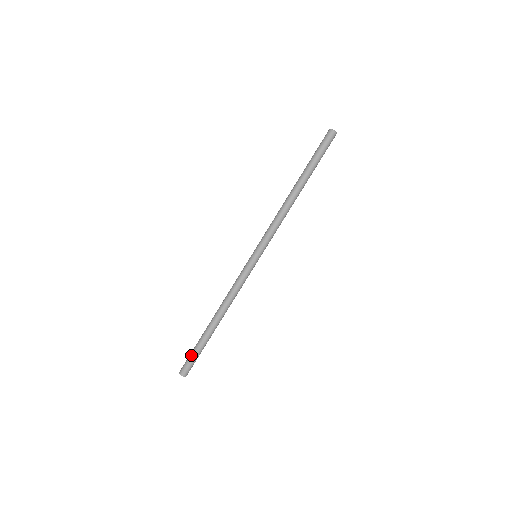
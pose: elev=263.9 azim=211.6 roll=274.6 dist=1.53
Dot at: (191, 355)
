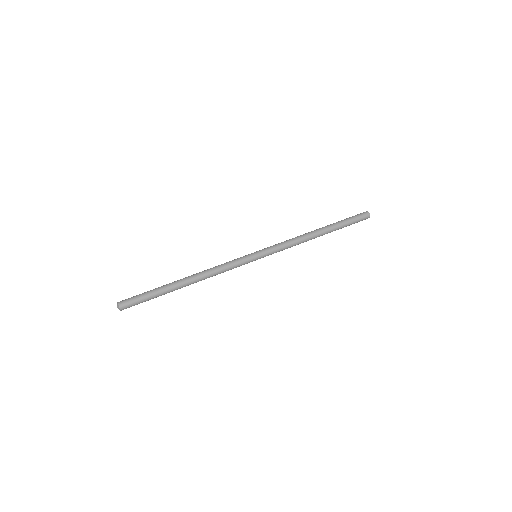
Dot at: (142, 293)
